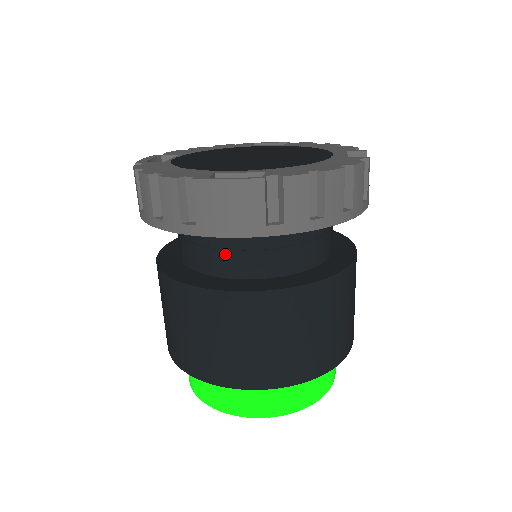
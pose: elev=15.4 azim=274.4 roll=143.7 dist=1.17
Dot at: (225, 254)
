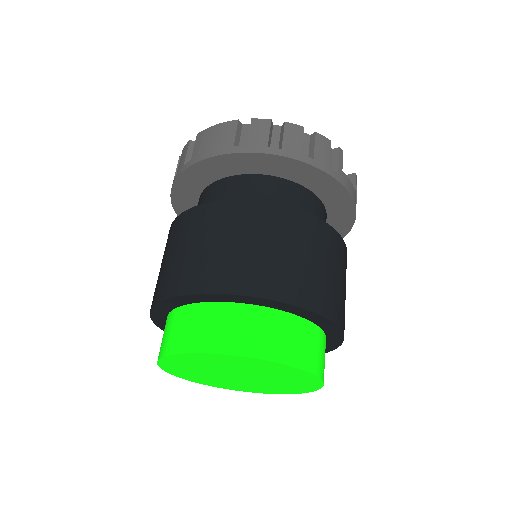
Dot at: (212, 200)
